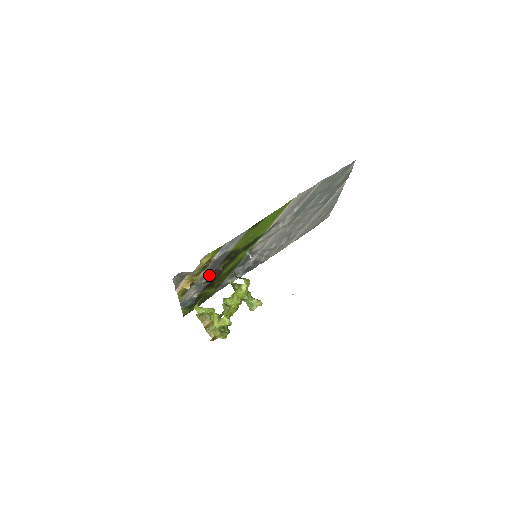
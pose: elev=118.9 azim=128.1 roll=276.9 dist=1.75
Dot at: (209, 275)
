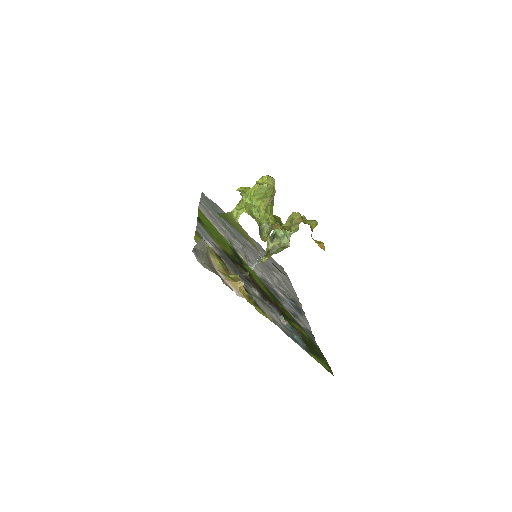
Dot at: (249, 285)
